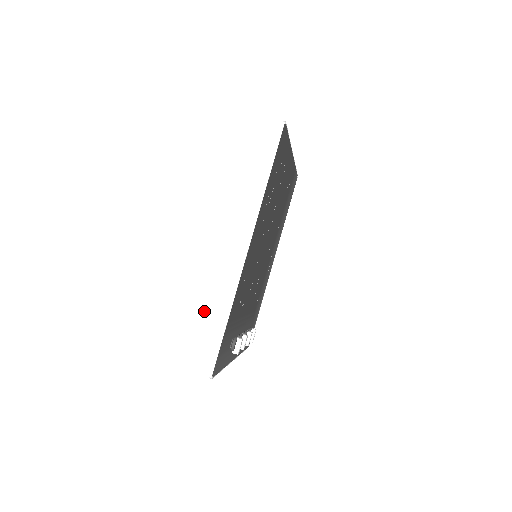
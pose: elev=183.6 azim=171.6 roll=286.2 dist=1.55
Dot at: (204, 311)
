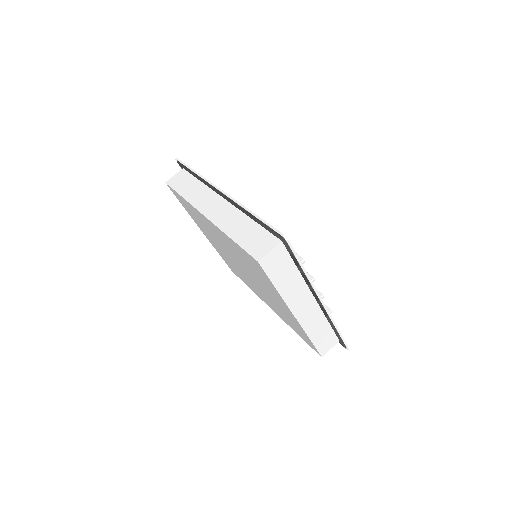
Dot at: (238, 238)
